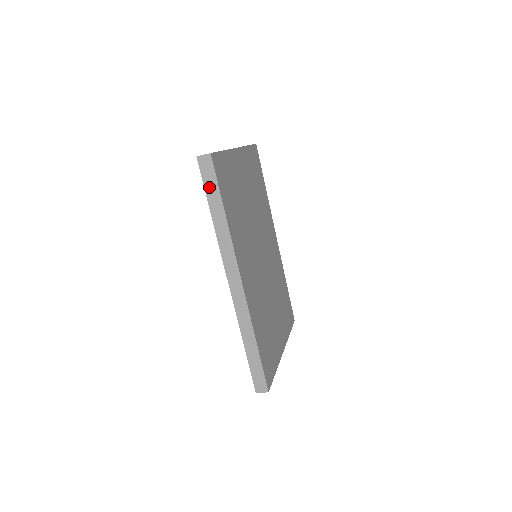
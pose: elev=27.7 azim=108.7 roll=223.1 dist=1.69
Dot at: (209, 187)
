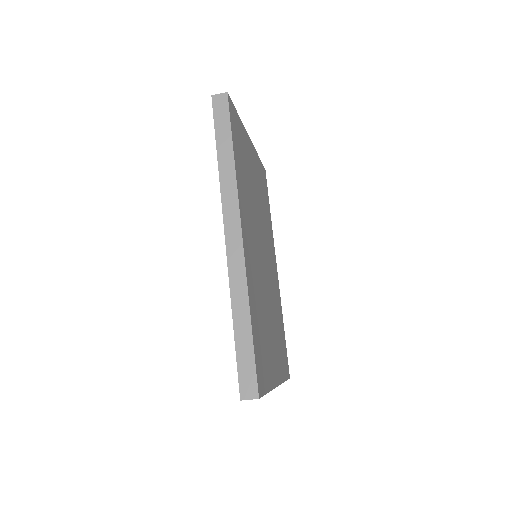
Dot at: (220, 126)
